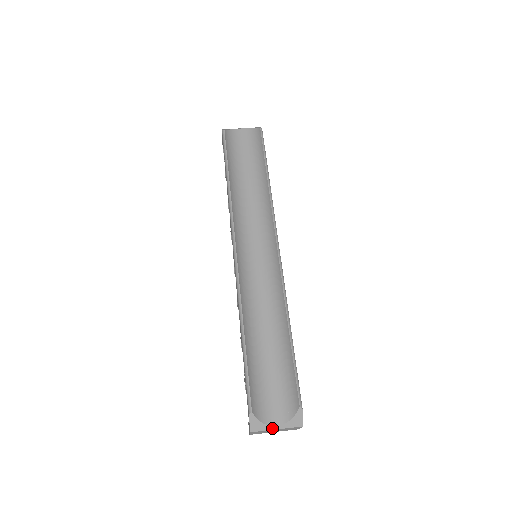
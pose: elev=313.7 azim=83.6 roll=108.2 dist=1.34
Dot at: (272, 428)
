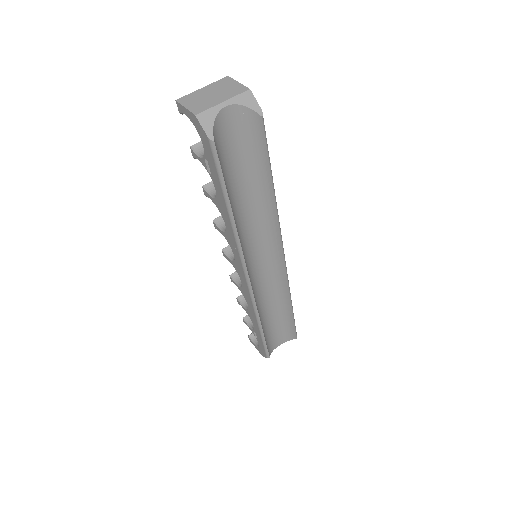
Dot at: (275, 348)
